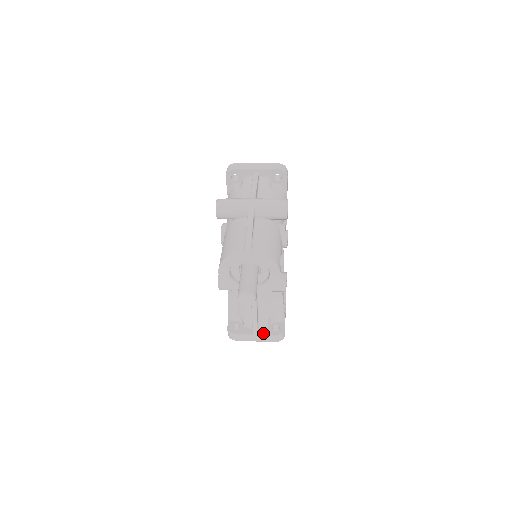
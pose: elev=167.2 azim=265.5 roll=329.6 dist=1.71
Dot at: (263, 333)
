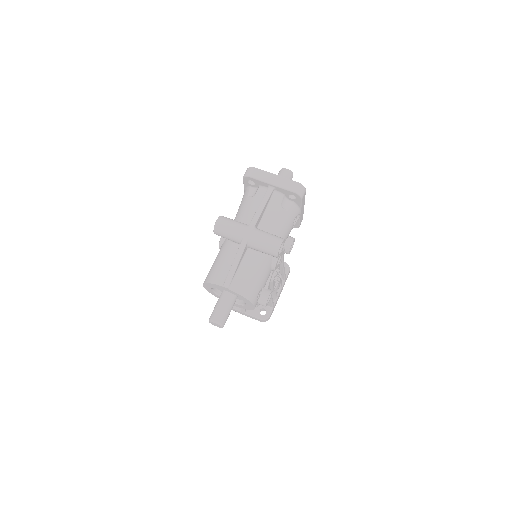
Dot at: (250, 313)
